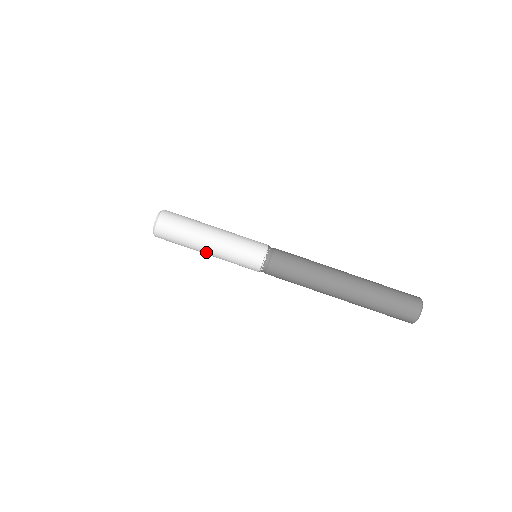
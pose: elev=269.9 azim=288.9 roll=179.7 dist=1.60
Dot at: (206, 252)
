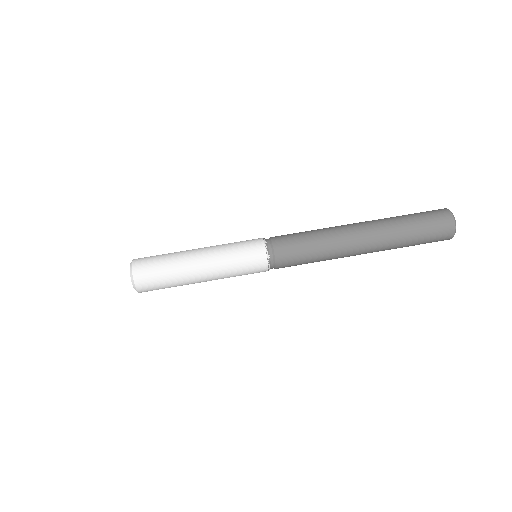
Dot at: (202, 281)
